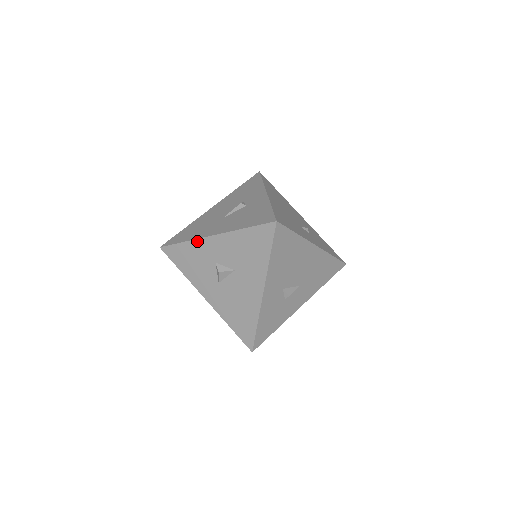
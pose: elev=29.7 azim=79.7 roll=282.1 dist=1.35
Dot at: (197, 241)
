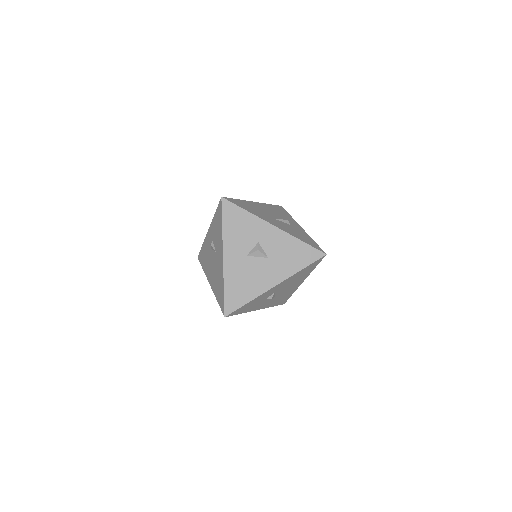
Dot at: (258, 219)
